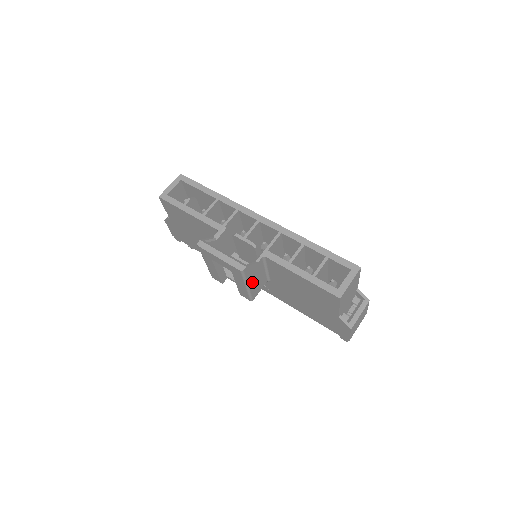
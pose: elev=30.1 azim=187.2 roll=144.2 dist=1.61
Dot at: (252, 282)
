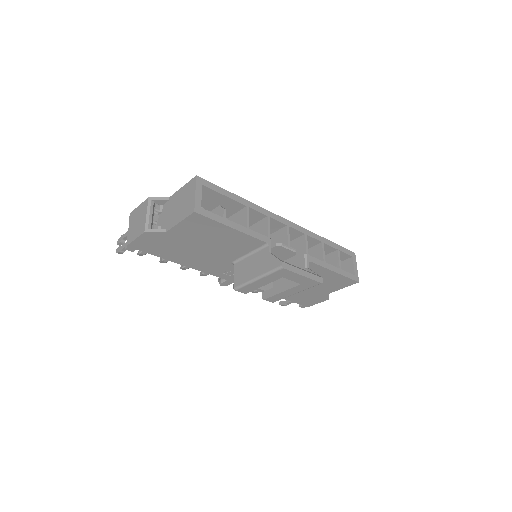
Dot at: occluded
